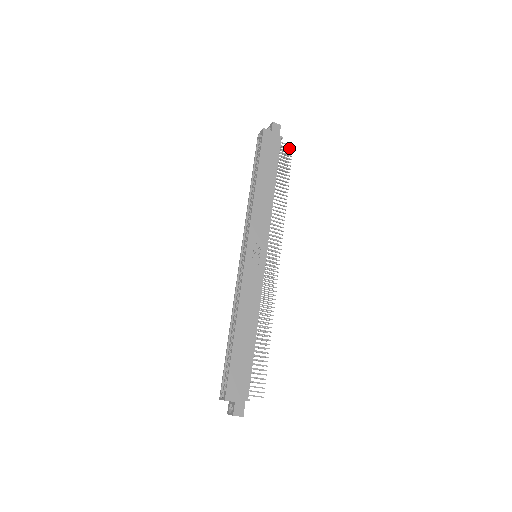
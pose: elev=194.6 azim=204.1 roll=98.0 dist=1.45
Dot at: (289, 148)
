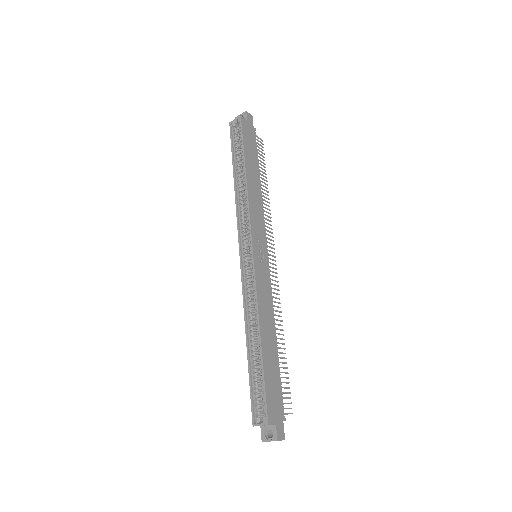
Dot at: occluded
